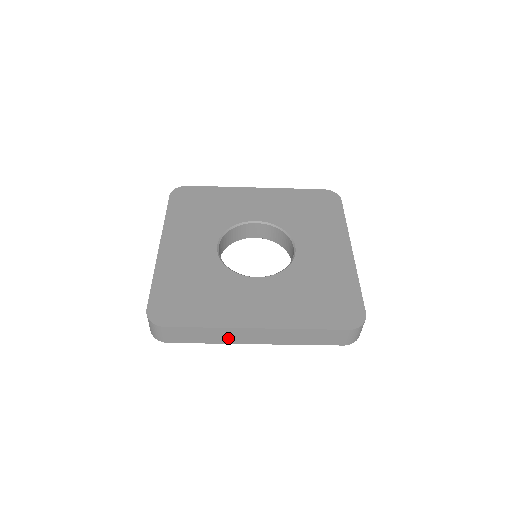
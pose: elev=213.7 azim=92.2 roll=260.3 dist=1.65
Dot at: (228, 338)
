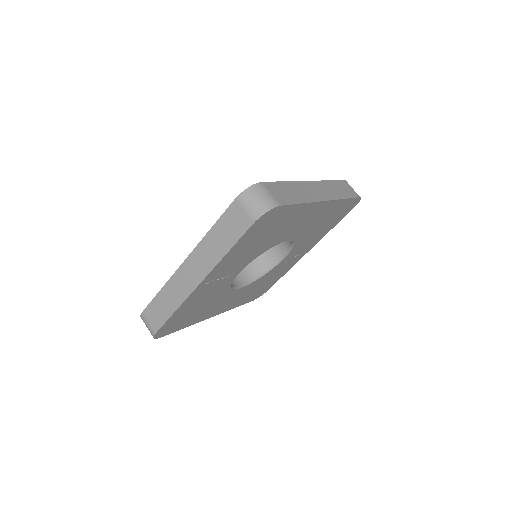
Dot at: (179, 293)
